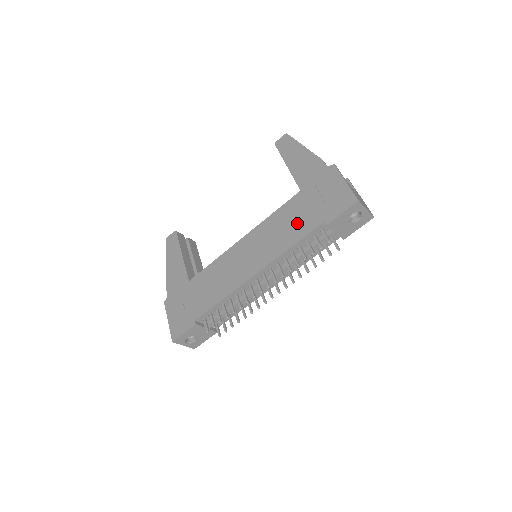
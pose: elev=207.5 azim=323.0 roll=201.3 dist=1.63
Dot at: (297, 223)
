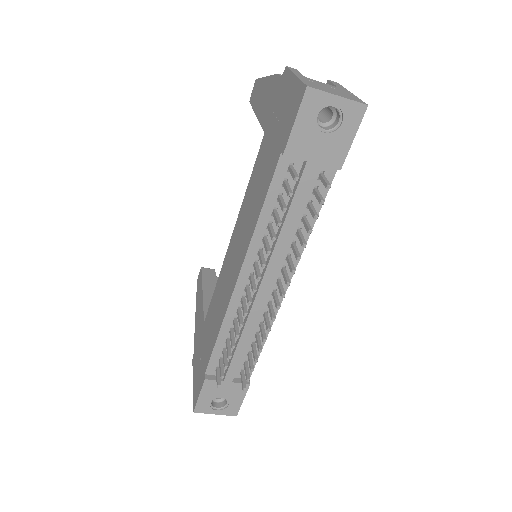
Dot at: (262, 178)
